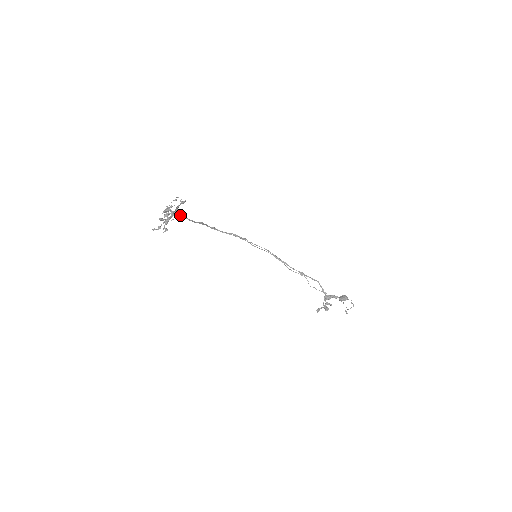
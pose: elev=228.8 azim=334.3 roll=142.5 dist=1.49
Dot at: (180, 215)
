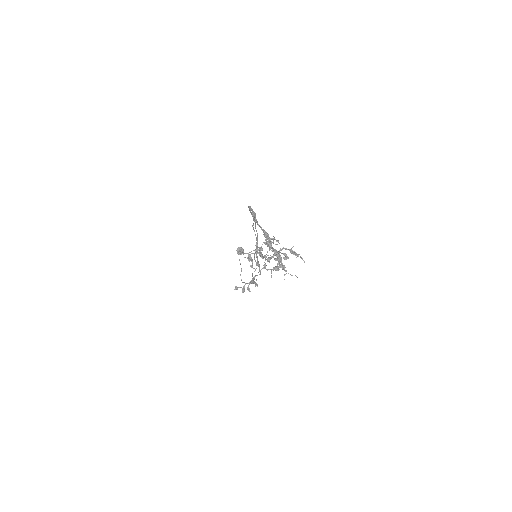
Dot at: (271, 244)
